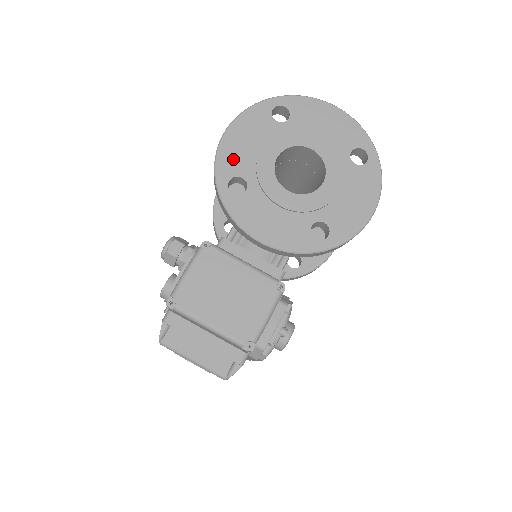
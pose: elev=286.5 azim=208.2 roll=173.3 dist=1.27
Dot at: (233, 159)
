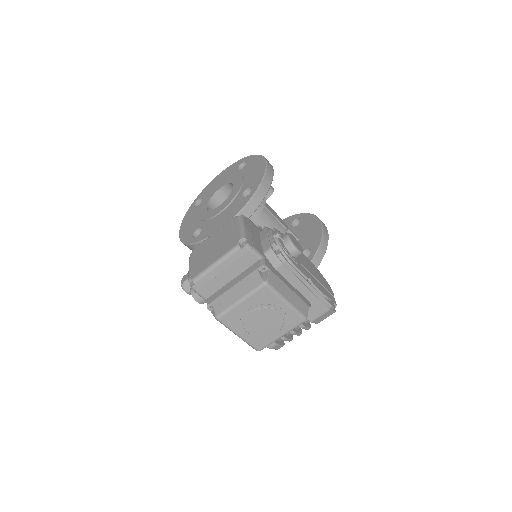
Dot at: (189, 232)
